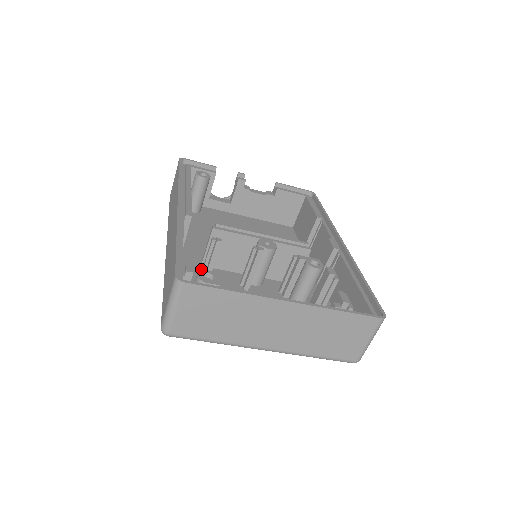
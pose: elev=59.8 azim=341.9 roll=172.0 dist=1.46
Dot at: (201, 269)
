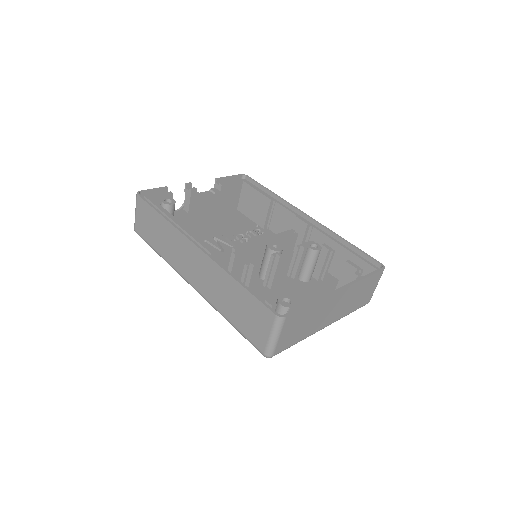
Dot at: occluded
